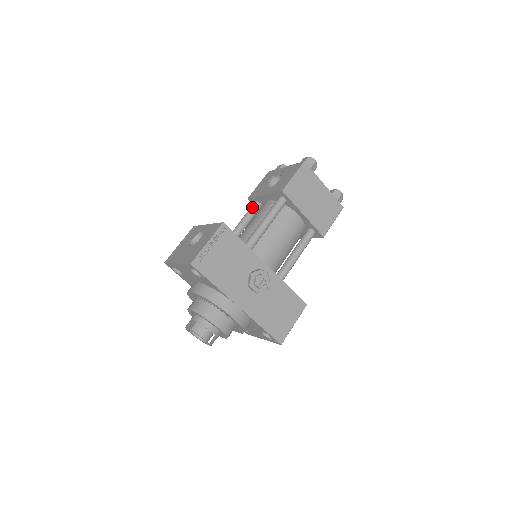
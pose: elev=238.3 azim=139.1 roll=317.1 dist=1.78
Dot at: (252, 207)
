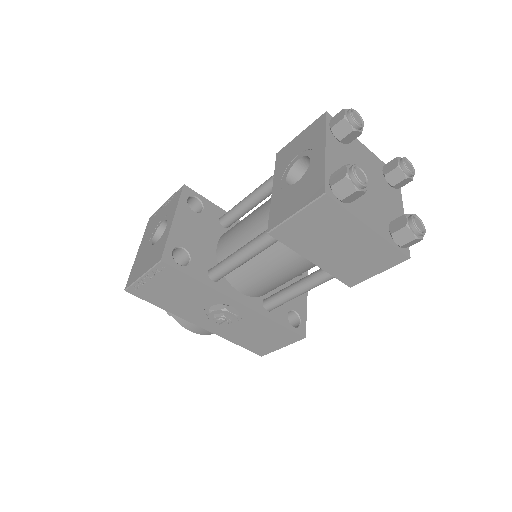
Dot at: (272, 178)
